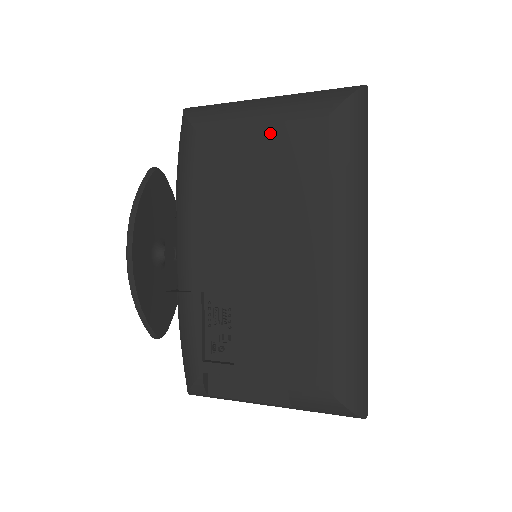
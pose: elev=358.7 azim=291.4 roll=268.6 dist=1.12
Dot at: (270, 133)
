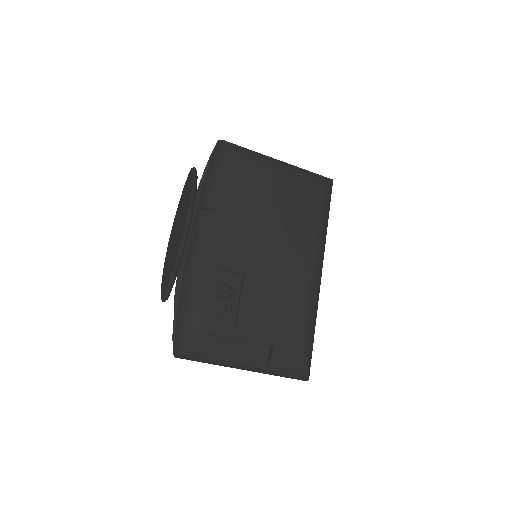
Dot at: (288, 181)
